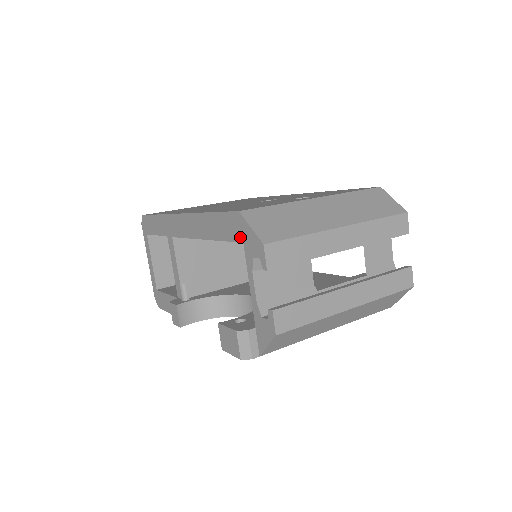
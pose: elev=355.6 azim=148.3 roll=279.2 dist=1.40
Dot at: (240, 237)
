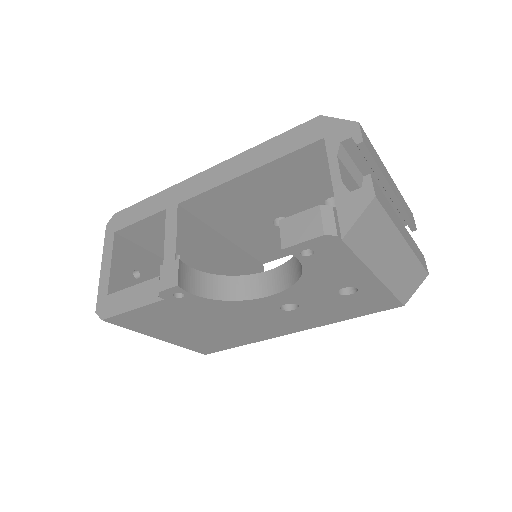
Dot at: (319, 135)
